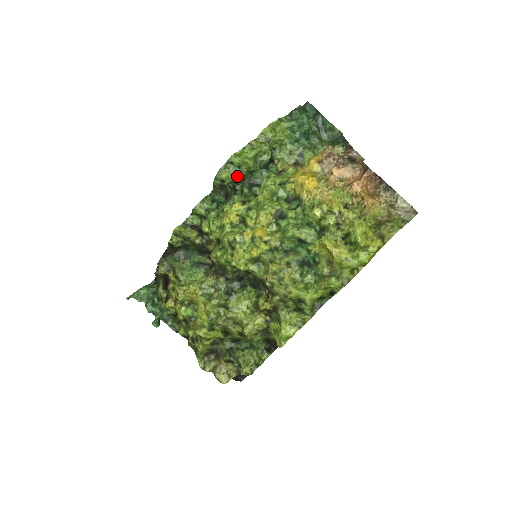
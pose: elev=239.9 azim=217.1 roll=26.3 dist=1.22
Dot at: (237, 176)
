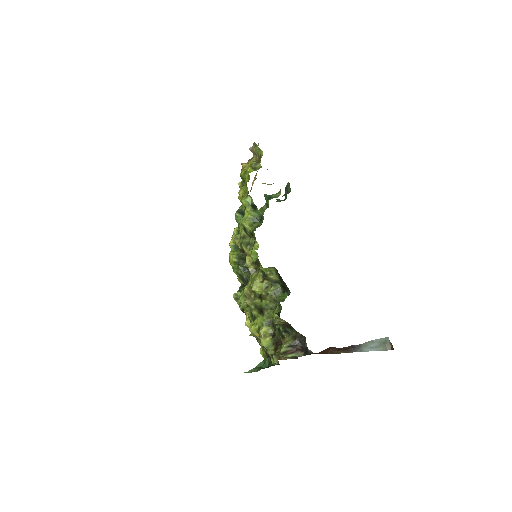
Dot at: occluded
